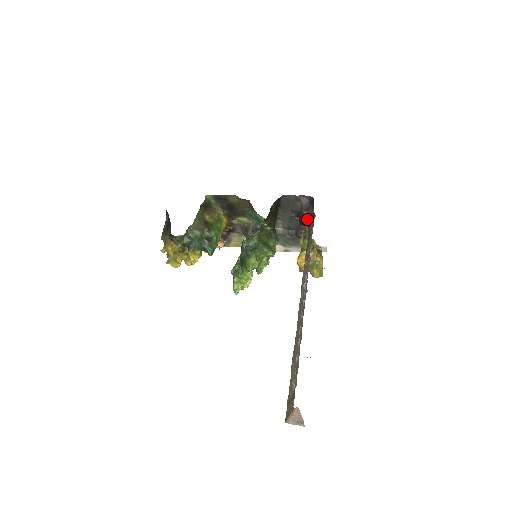
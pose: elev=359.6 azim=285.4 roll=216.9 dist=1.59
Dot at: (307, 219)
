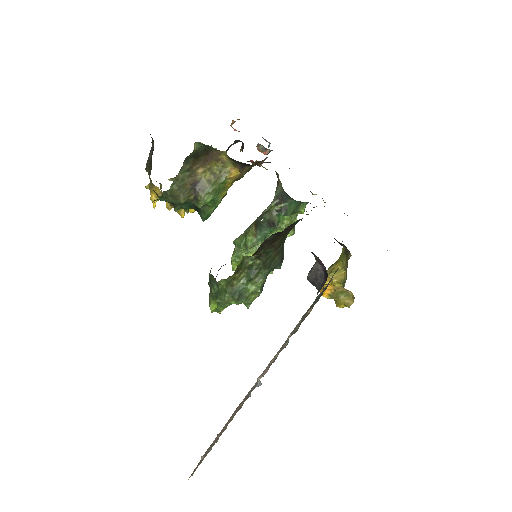
Dot at: occluded
